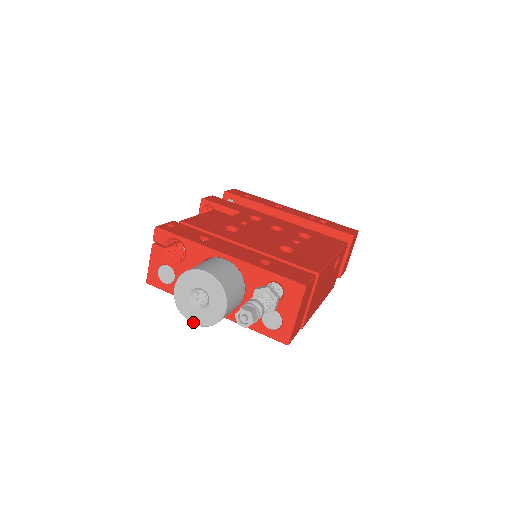
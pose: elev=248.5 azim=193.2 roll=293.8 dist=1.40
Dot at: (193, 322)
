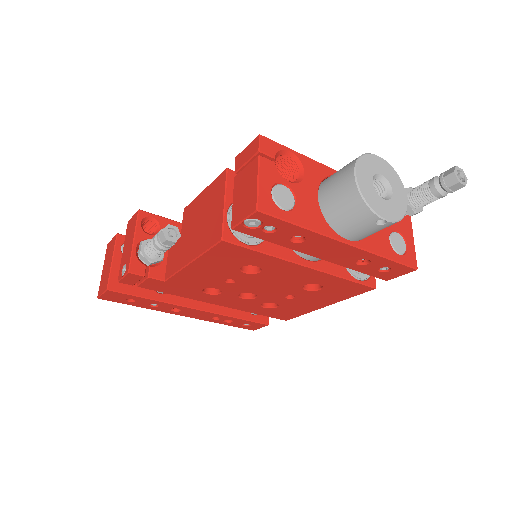
Dot at: (385, 217)
